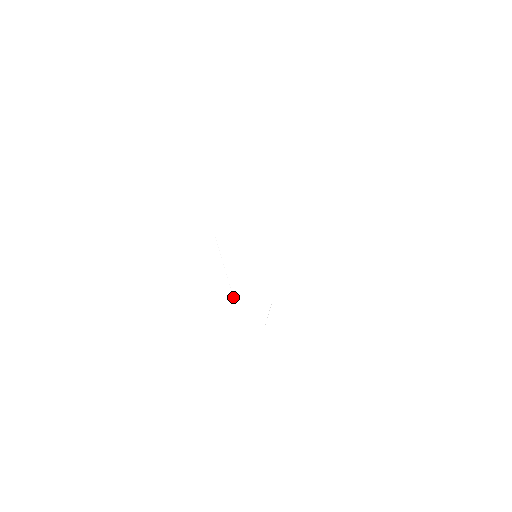
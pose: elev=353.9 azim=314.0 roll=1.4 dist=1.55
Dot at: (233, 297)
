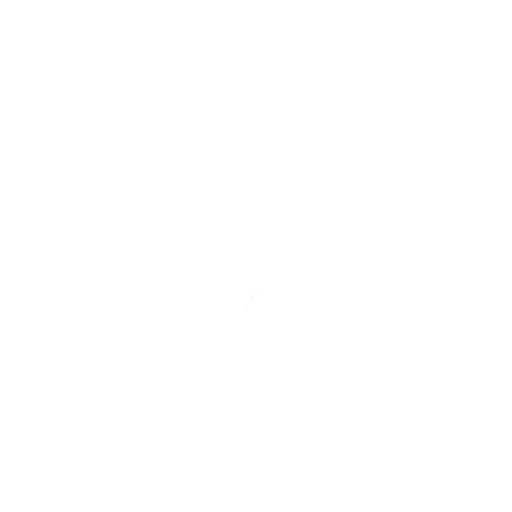
Dot at: occluded
